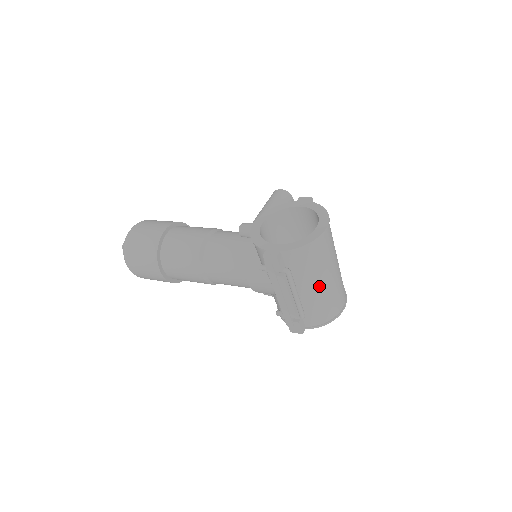
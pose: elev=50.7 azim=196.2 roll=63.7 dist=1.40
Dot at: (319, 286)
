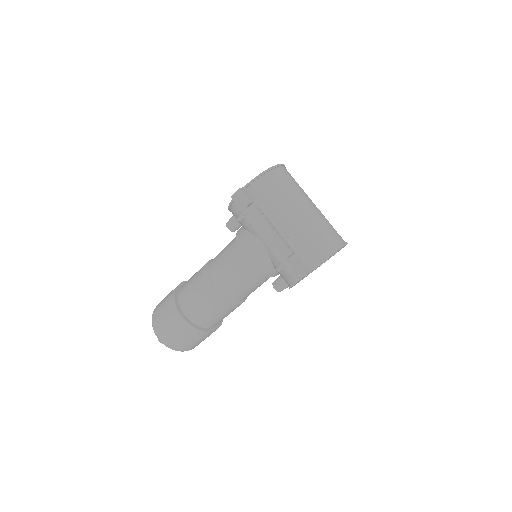
Dot at: (297, 214)
